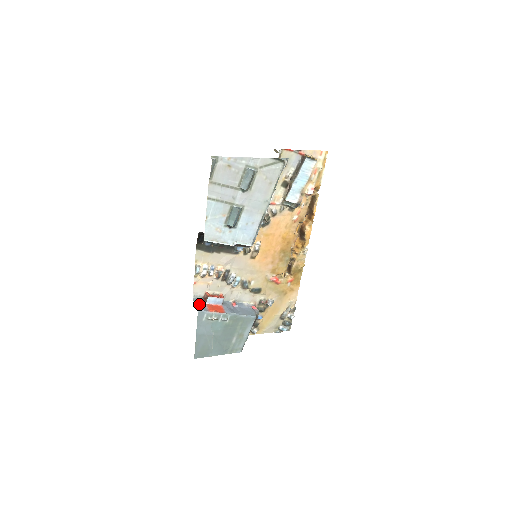
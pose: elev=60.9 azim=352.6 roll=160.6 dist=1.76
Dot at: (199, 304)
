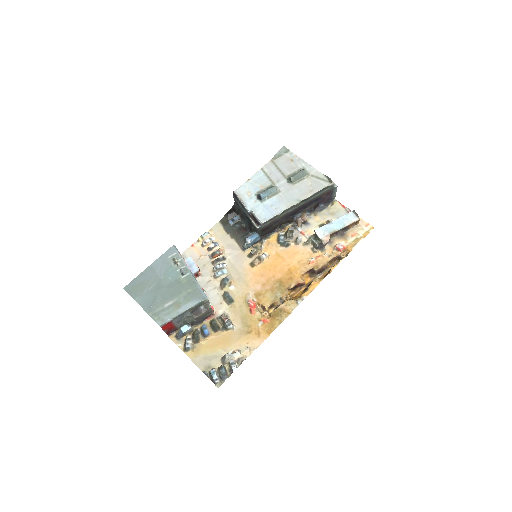
Dot at: occluded
